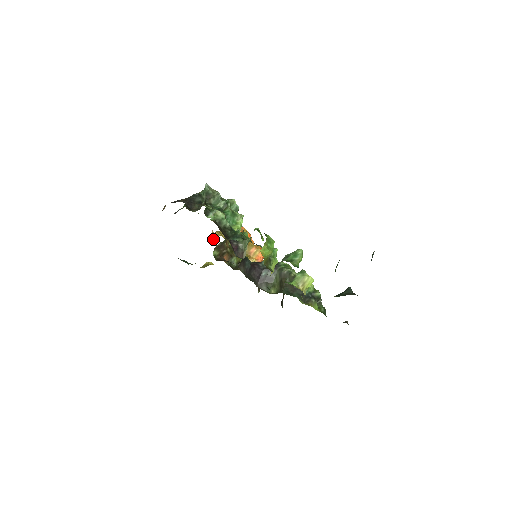
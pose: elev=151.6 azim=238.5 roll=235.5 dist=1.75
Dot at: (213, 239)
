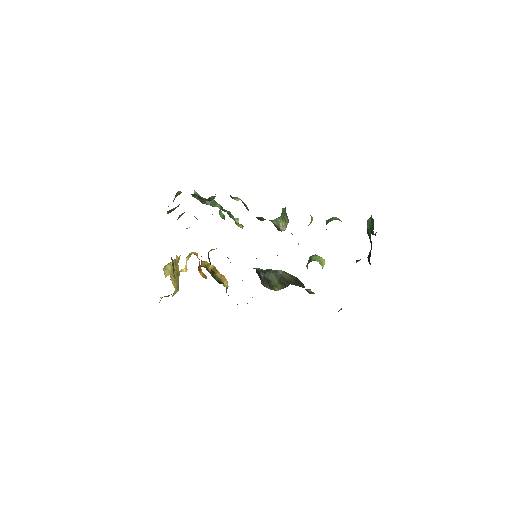
Dot at: (166, 271)
